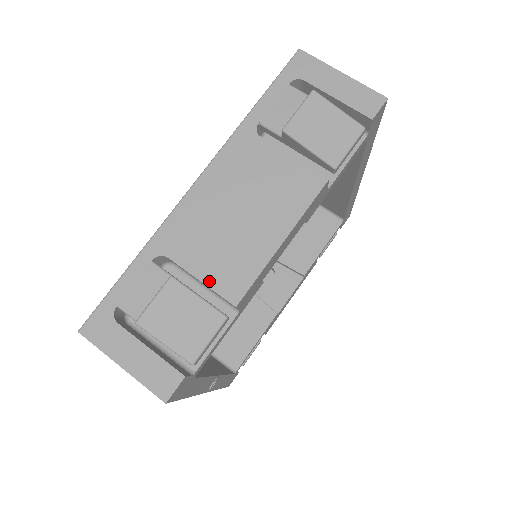
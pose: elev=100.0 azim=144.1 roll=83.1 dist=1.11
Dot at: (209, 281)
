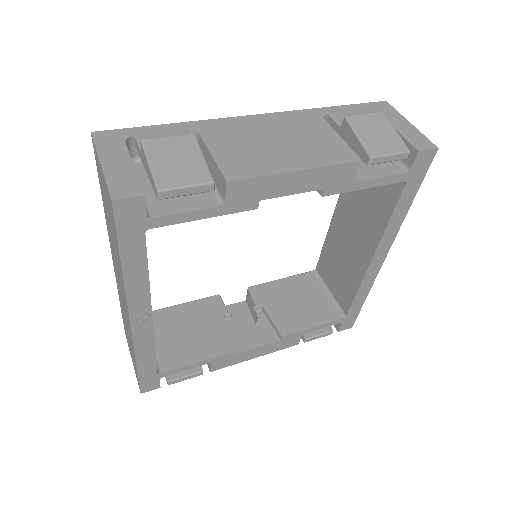
Dot at: (219, 159)
